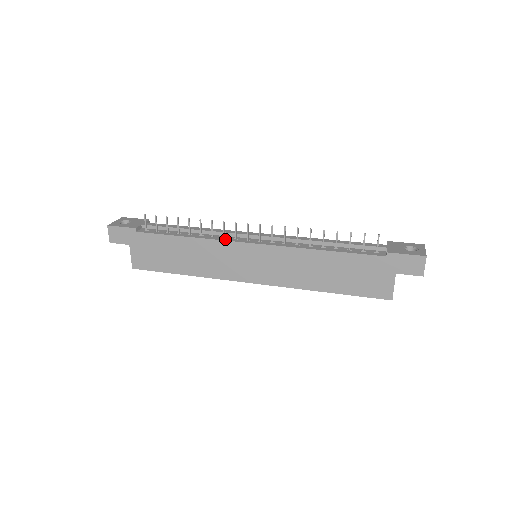
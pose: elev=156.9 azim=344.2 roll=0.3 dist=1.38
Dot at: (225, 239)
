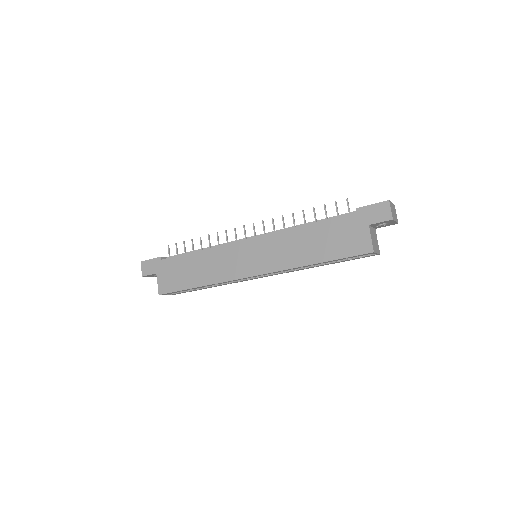
Dot at: (228, 244)
